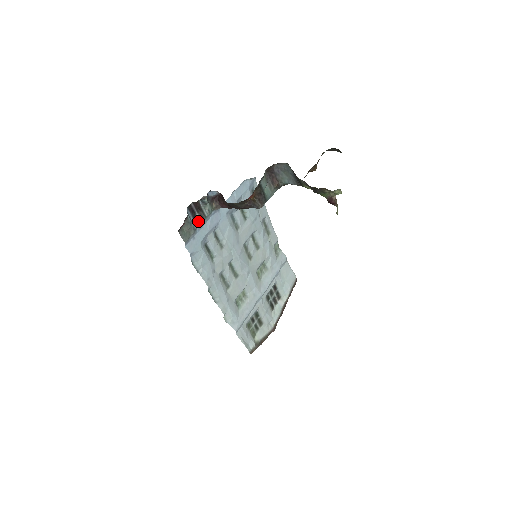
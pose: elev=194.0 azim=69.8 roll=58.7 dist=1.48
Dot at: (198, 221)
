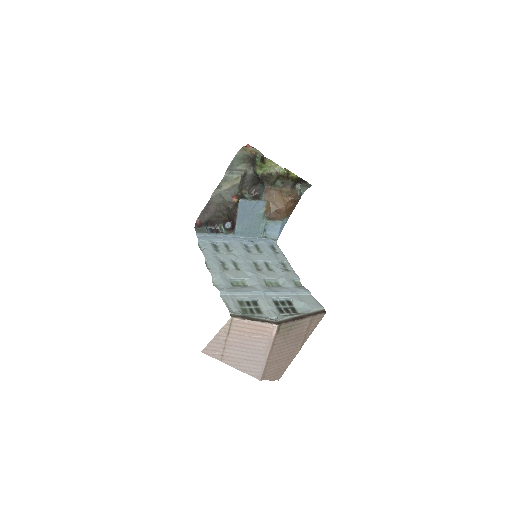
Dot at: (213, 233)
